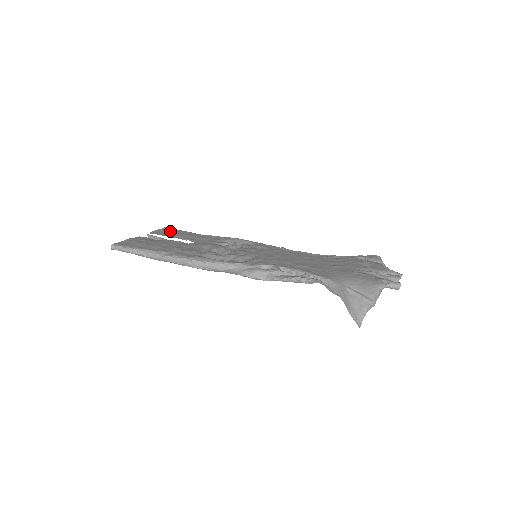
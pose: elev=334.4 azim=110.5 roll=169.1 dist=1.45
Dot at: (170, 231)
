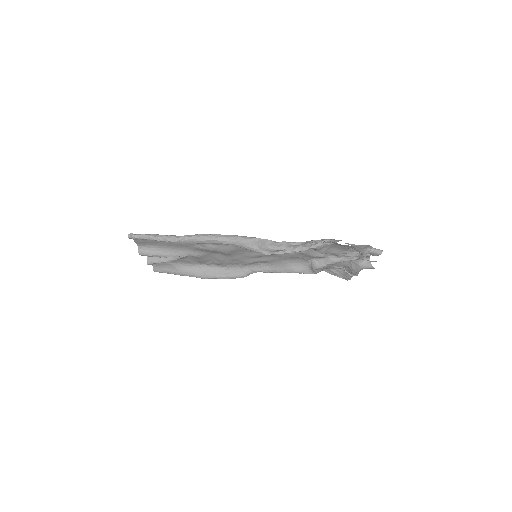
Dot at: (164, 263)
